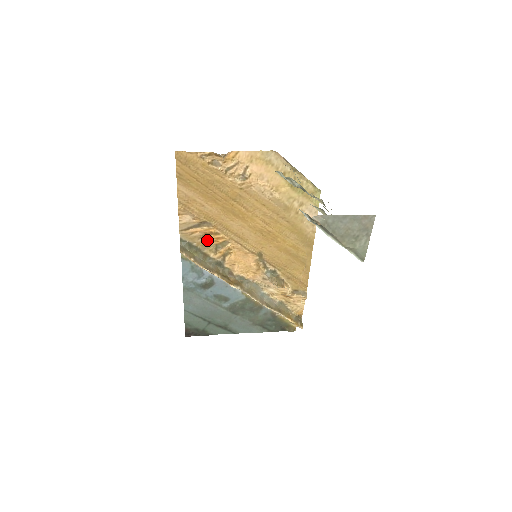
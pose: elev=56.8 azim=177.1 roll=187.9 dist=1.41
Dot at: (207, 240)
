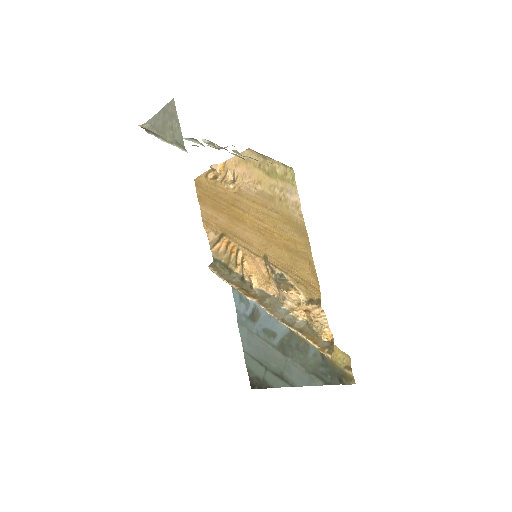
Dot at: (229, 254)
